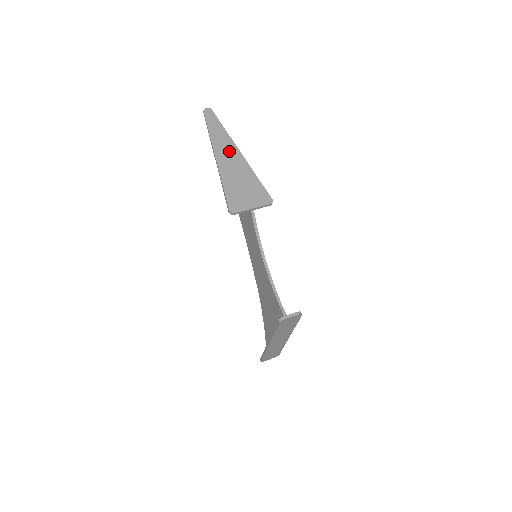
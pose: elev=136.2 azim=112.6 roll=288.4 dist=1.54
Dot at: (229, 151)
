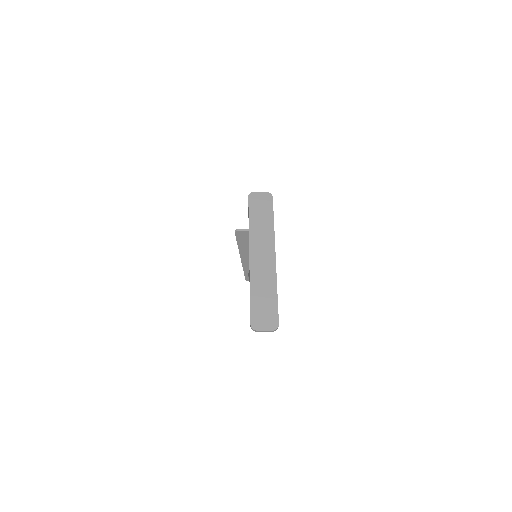
Dot at: occluded
